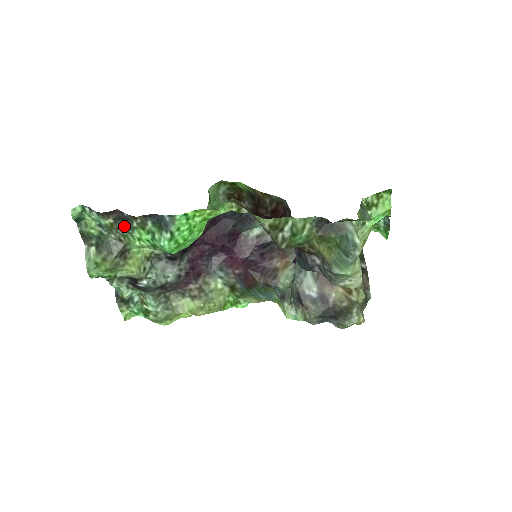
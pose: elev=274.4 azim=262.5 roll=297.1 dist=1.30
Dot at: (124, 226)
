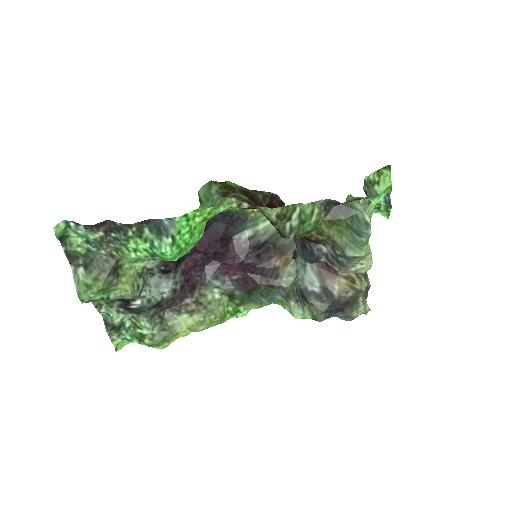
Dot at: (116, 238)
